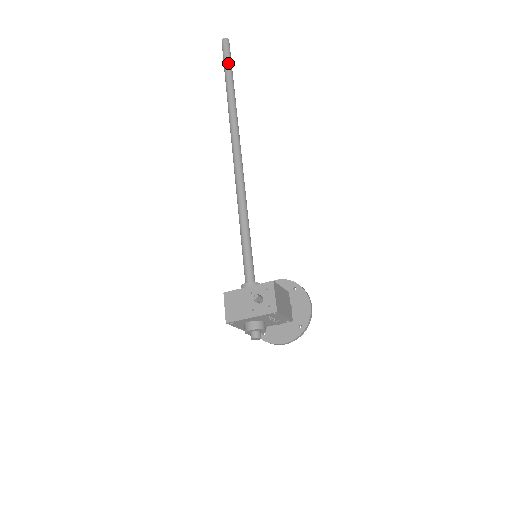
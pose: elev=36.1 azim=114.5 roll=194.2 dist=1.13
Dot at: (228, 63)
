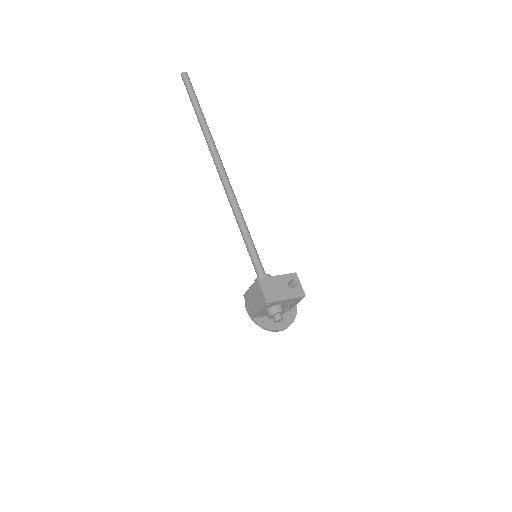
Dot at: (195, 94)
